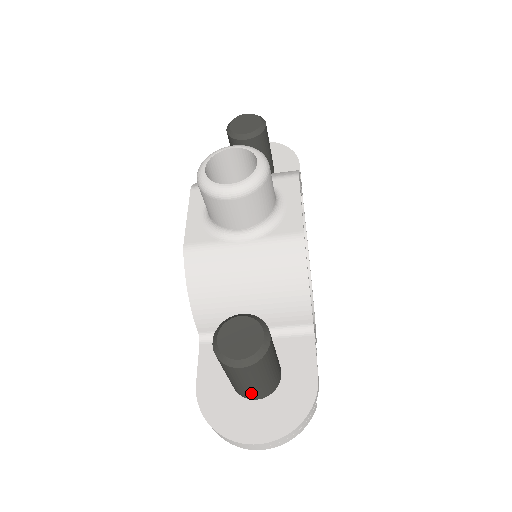
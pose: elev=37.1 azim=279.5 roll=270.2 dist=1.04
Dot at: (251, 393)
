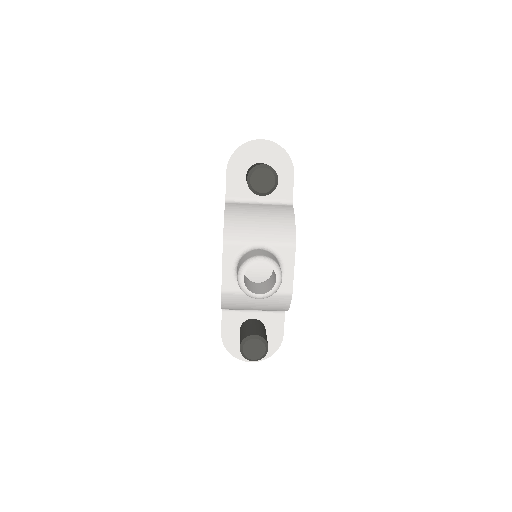
Dot at: occluded
